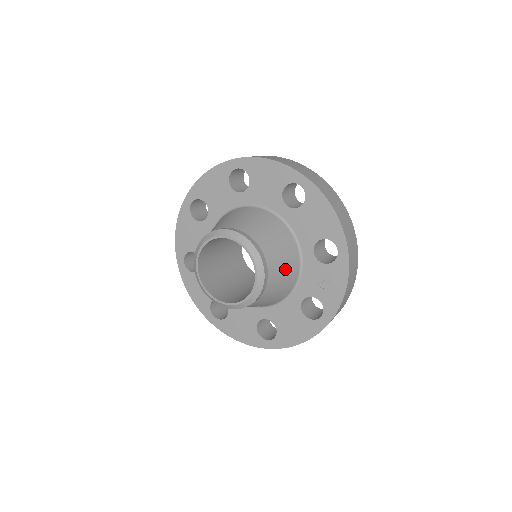
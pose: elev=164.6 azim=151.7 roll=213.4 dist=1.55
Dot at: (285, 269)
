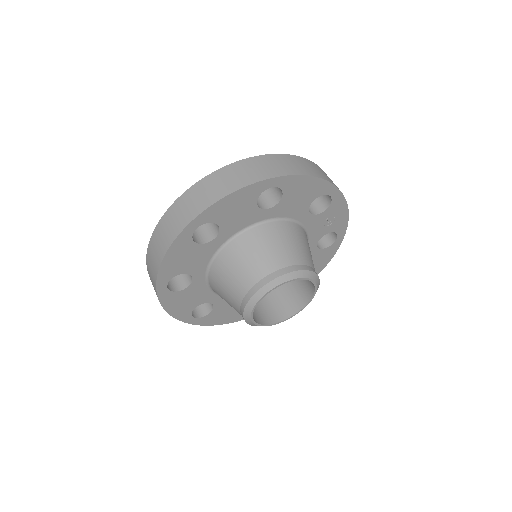
Dot at: (308, 249)
